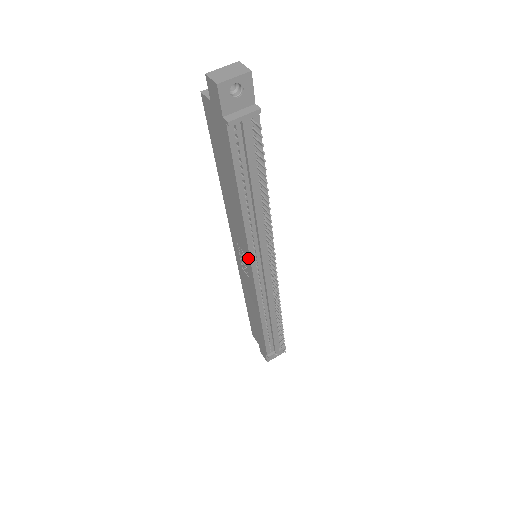
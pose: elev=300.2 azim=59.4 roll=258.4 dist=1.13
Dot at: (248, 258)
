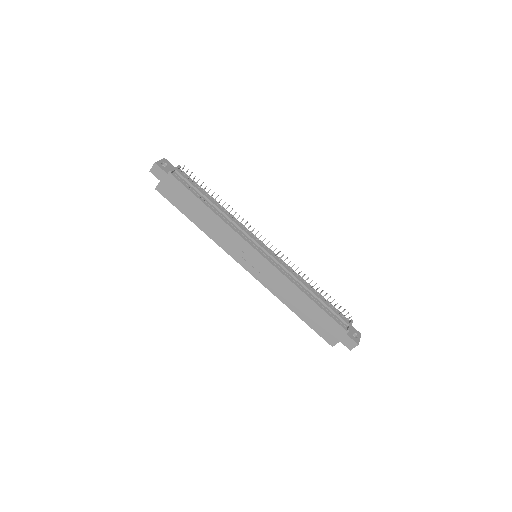
Dot at: (247, 246)
